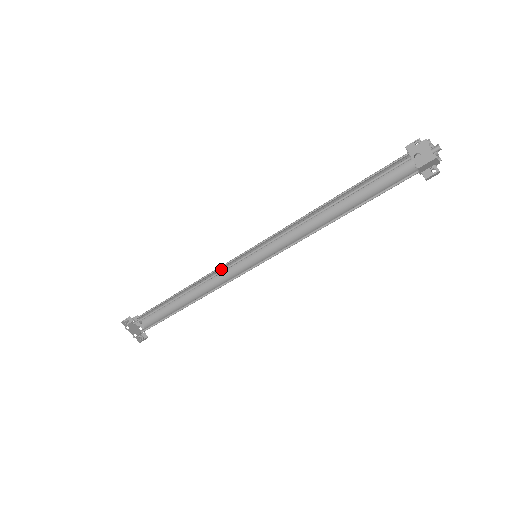
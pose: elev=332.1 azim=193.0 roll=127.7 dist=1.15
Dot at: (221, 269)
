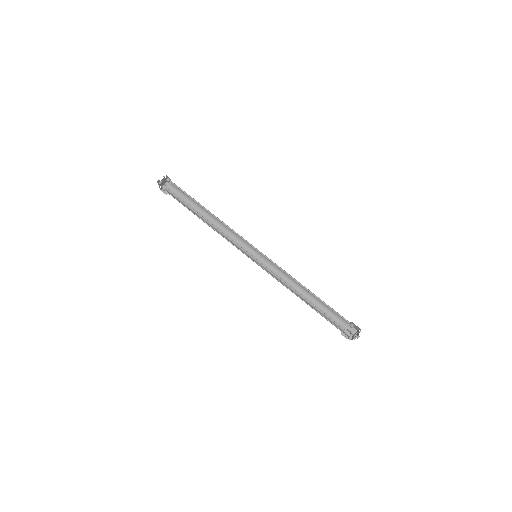
Dot at: (236, 233)
